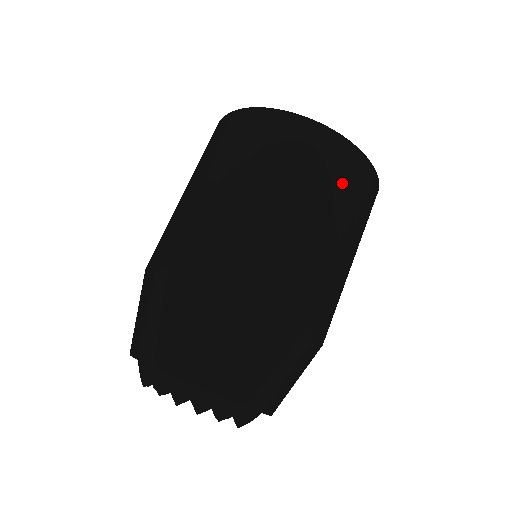
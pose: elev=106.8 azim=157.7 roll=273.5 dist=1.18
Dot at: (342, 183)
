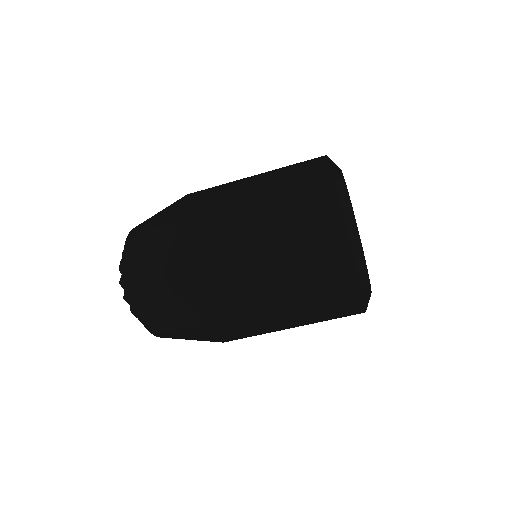
Dot at: (321, 293)
